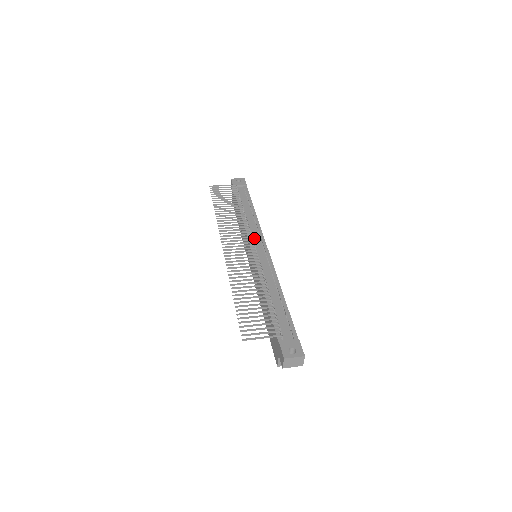
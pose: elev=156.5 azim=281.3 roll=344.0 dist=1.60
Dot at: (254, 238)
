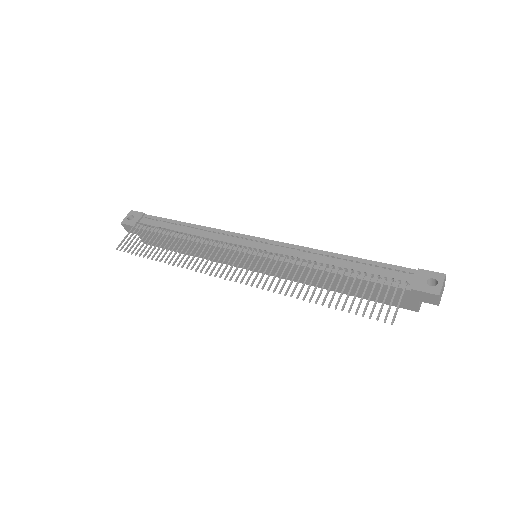
Dot at: (234, 243)
